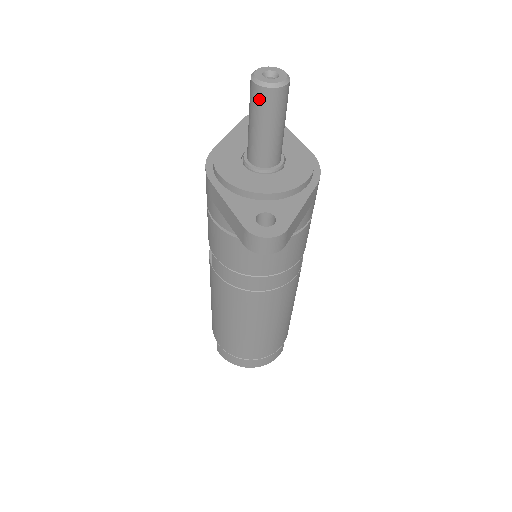
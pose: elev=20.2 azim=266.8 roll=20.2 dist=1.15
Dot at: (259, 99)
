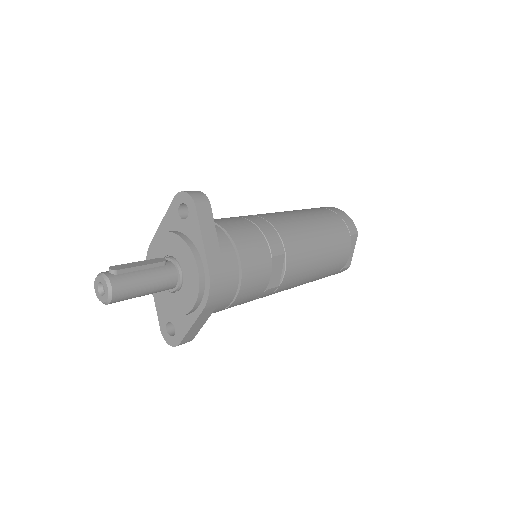
Dot at: occluded
